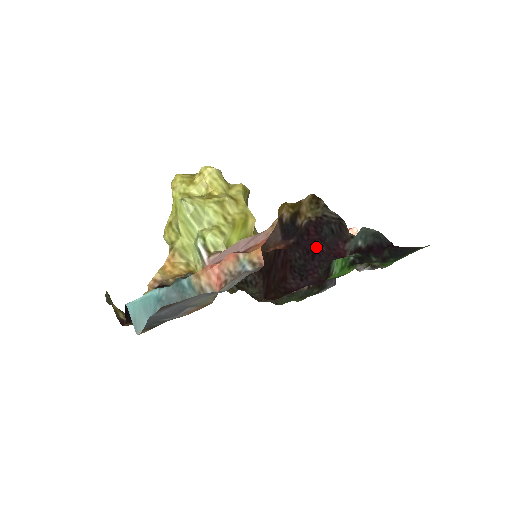
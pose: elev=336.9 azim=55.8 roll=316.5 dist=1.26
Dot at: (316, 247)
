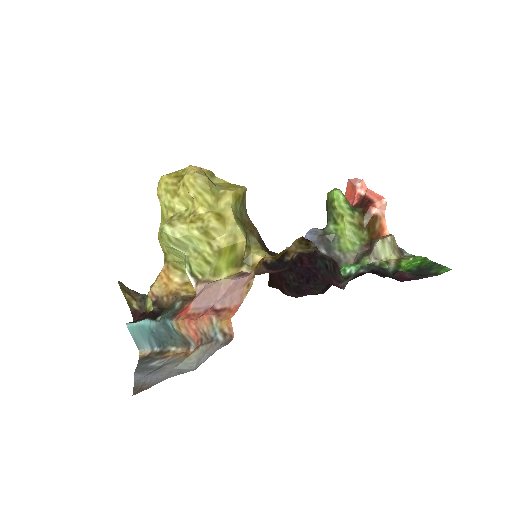
Dot at: (311, 274)
